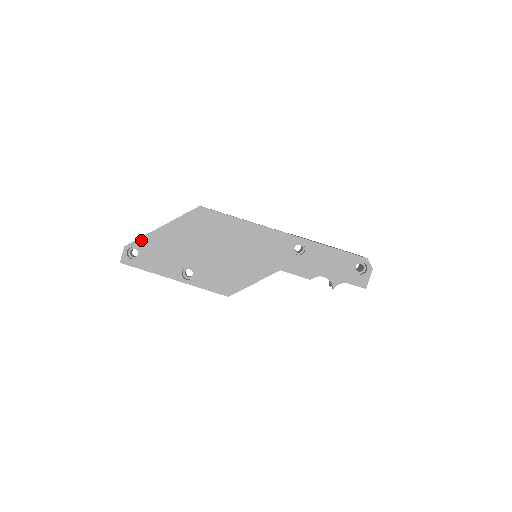
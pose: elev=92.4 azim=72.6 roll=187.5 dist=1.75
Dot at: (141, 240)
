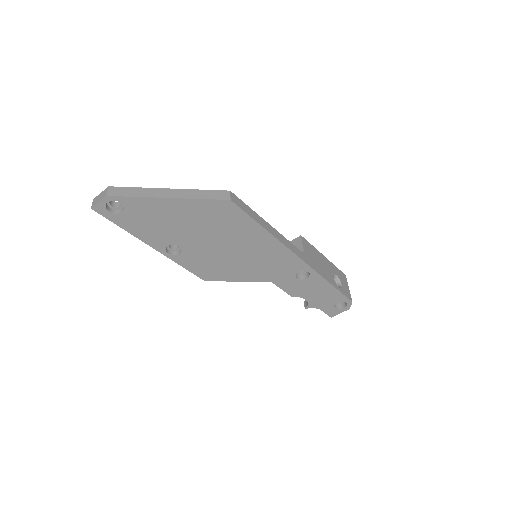
Dot at: (133, 199)
